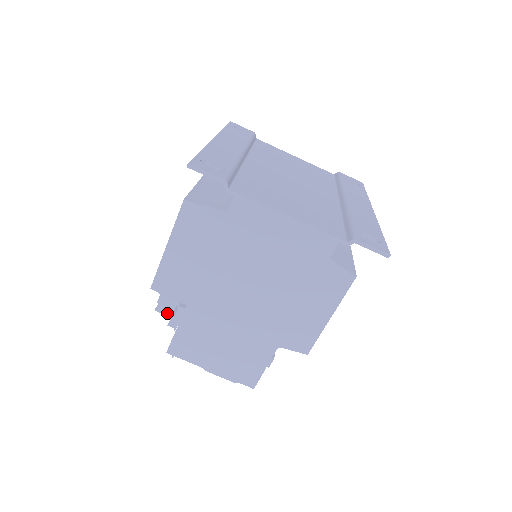
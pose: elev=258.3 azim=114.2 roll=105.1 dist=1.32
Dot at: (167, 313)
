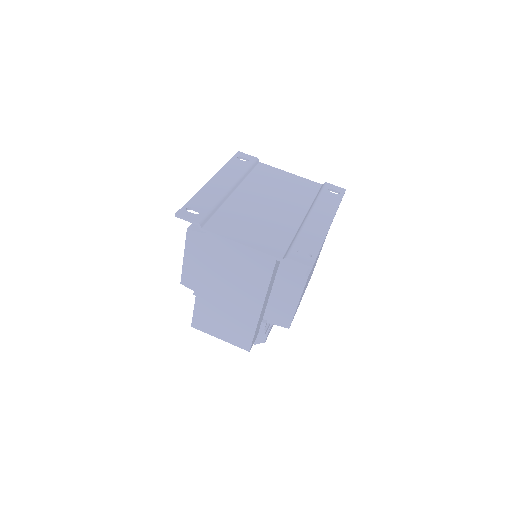
Dot at: occluded
